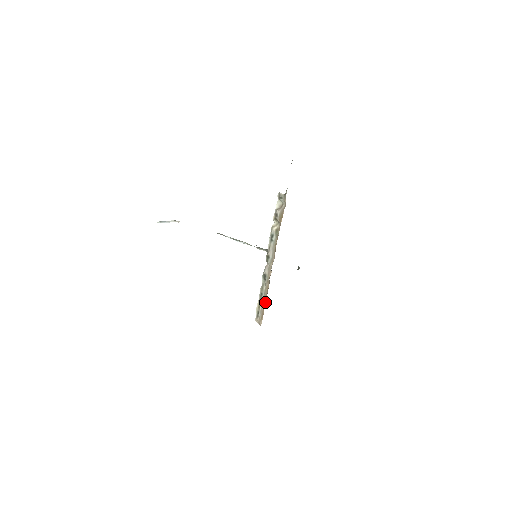
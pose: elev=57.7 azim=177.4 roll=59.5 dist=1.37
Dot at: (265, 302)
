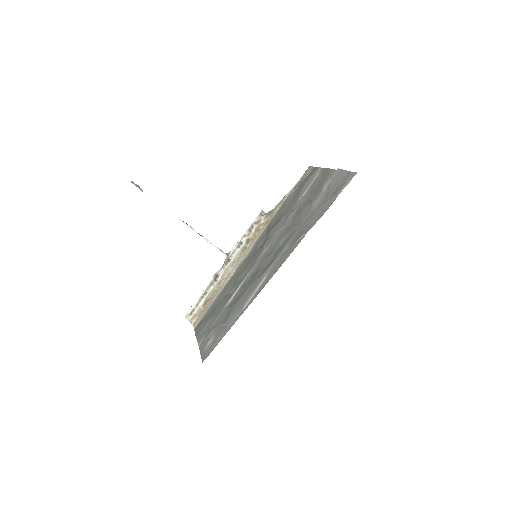
Dot at: (207, 301)
